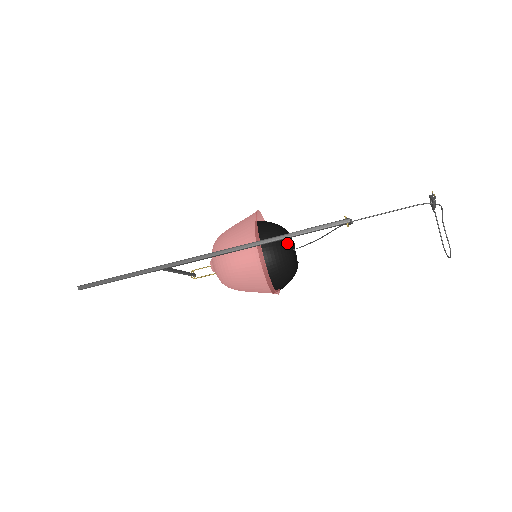
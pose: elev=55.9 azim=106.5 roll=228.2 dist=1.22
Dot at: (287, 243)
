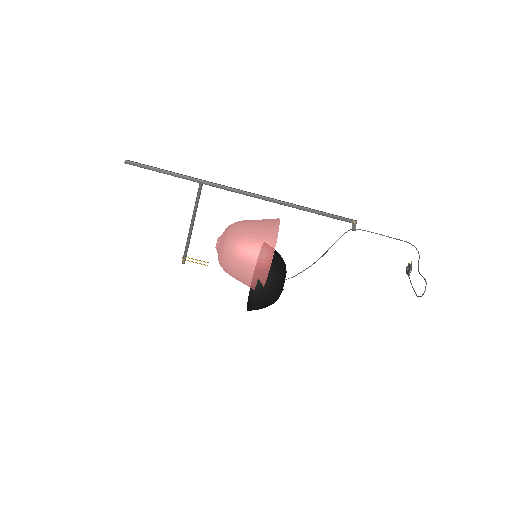
Dot at: occluded
